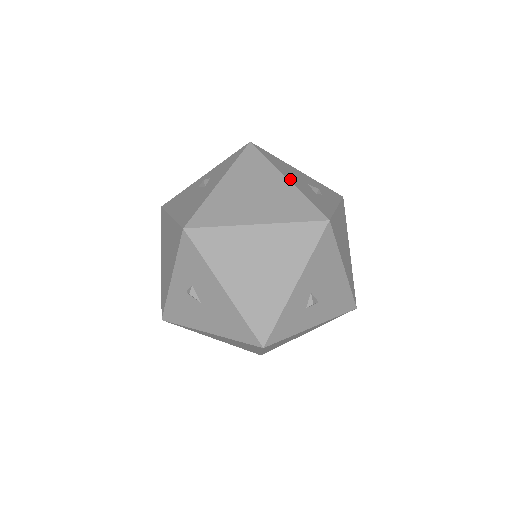
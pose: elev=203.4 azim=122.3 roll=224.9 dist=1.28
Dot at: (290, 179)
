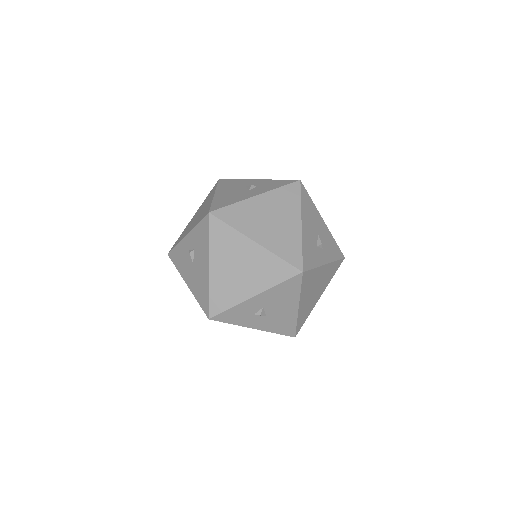
Dot at: (304, 225)
